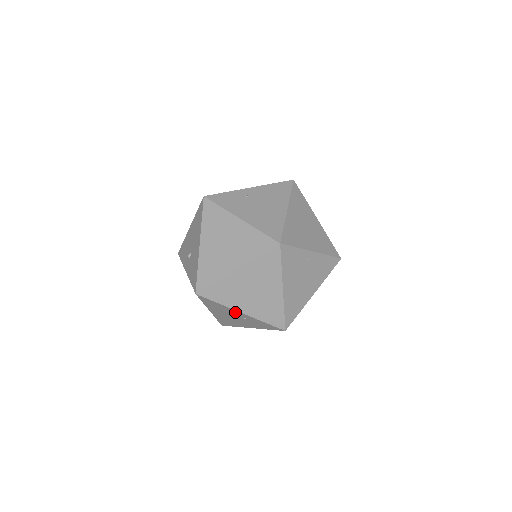
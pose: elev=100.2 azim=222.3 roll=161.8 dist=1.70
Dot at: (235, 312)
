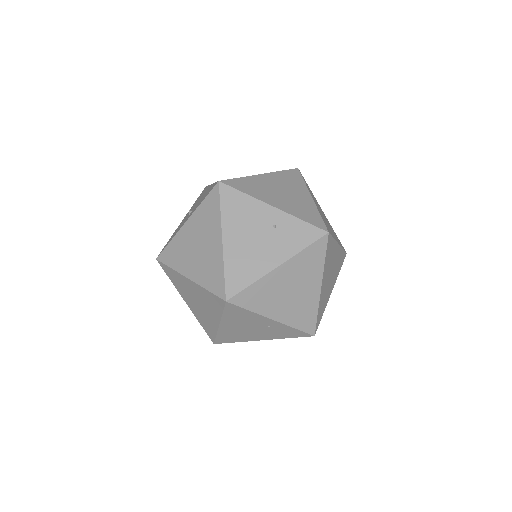
Dot at: (264, 212)
